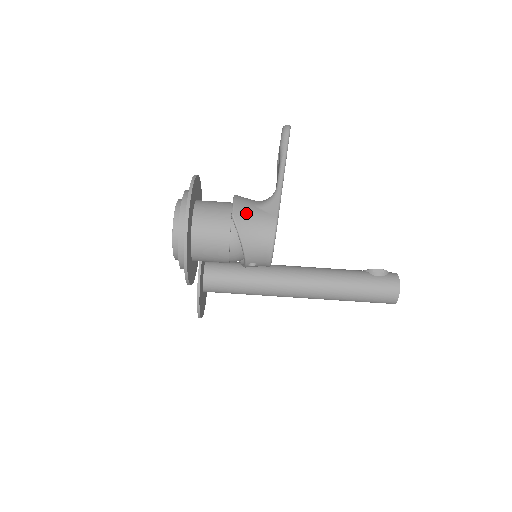
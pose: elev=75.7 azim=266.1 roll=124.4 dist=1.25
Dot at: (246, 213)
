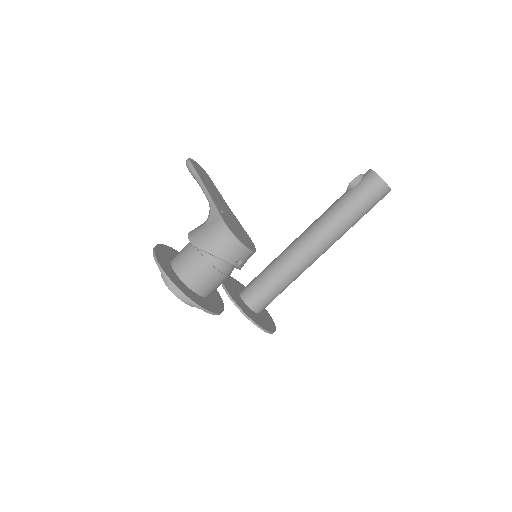
Dot at: (200, 235)
